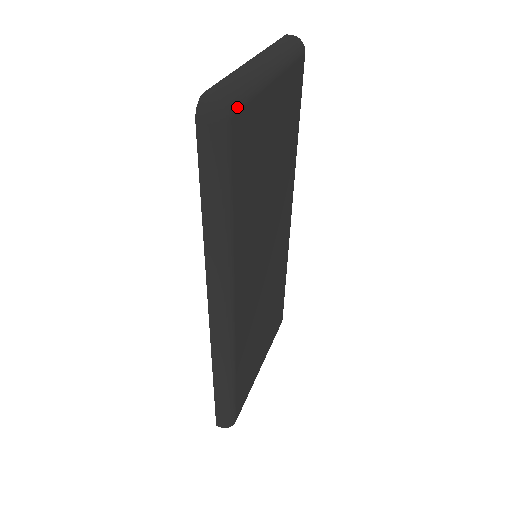
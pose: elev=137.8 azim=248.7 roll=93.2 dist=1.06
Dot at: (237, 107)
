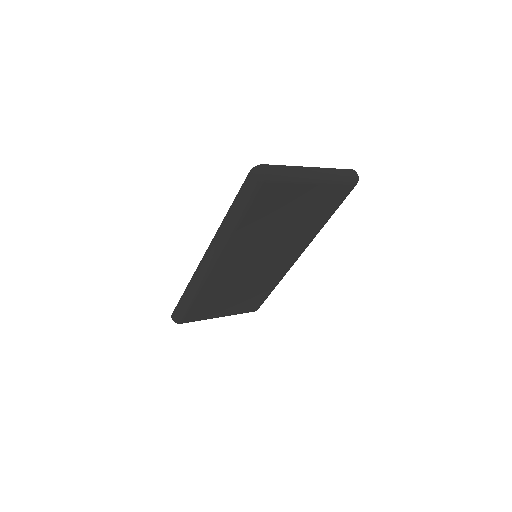
Dot at: (271, 180)
